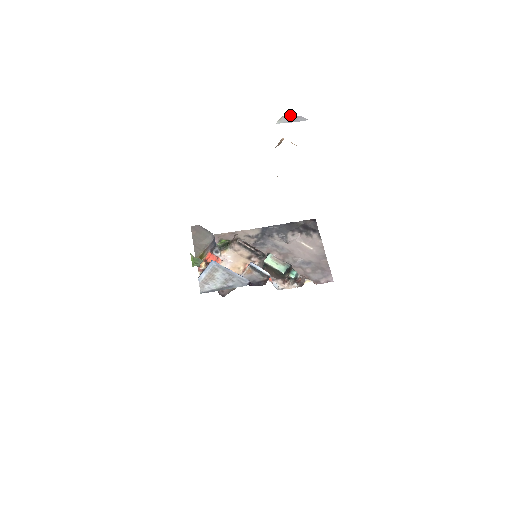
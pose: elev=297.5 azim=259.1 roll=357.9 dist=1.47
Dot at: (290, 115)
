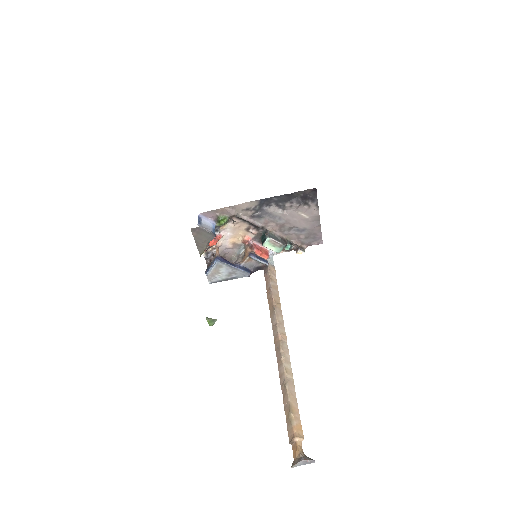
Dot at: (302, 462)
